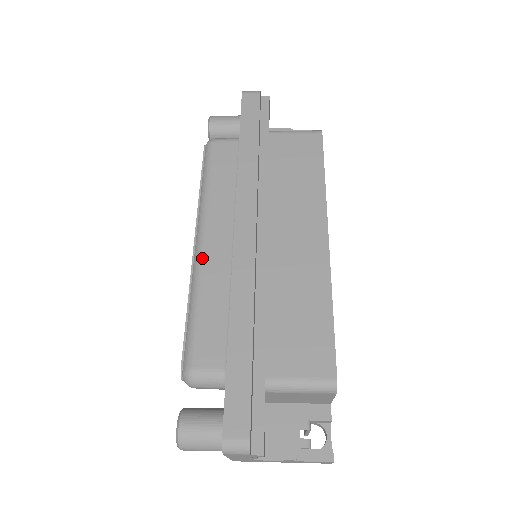
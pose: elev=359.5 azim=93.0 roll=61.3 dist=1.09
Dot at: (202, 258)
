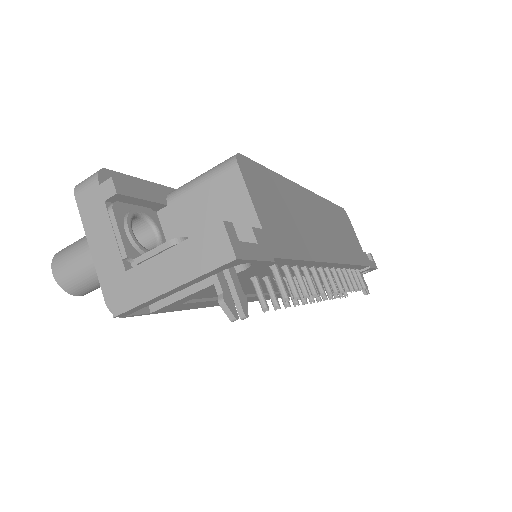
Dot at: occluded
